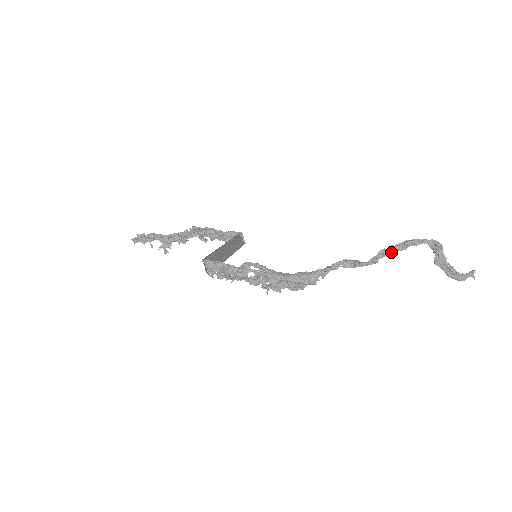
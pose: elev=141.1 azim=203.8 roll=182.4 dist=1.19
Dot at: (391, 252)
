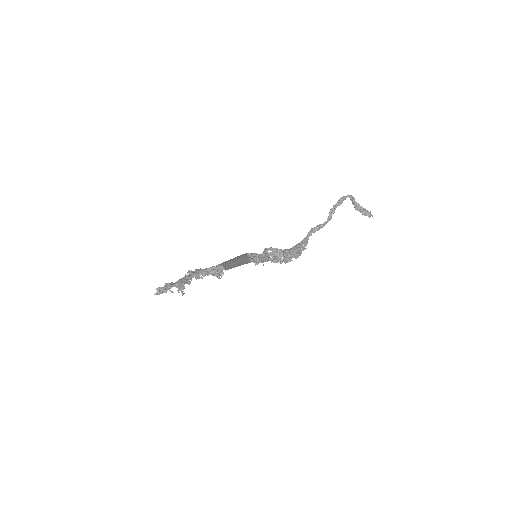
Dot at: occluded
